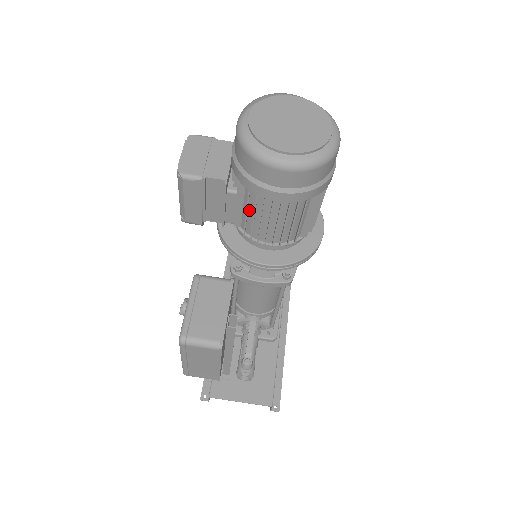
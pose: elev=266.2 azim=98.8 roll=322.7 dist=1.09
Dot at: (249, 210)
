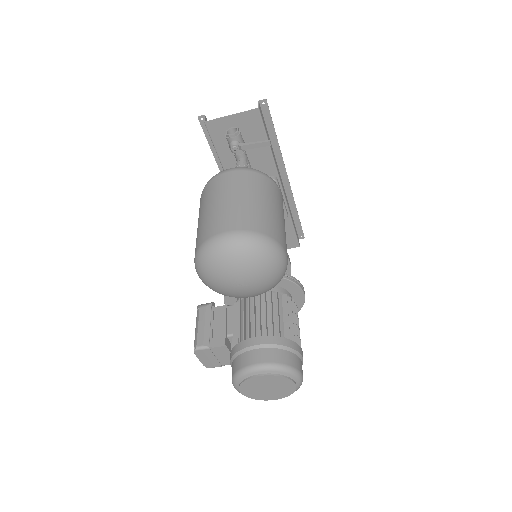
Dot at: occluded
